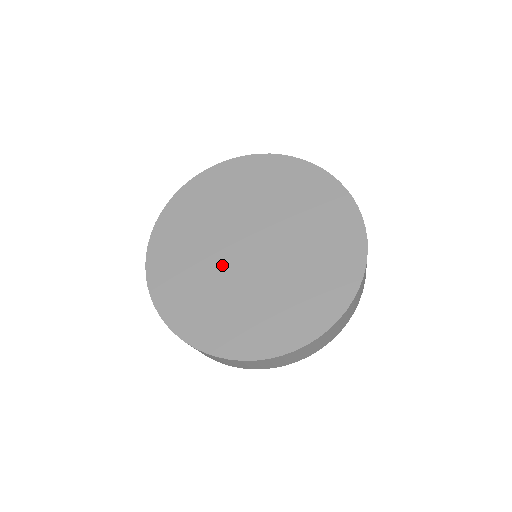
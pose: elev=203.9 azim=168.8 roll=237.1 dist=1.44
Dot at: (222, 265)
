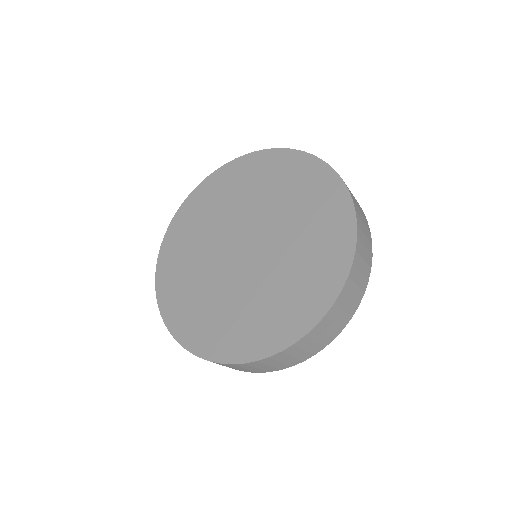
Dot at: (221, 274)
